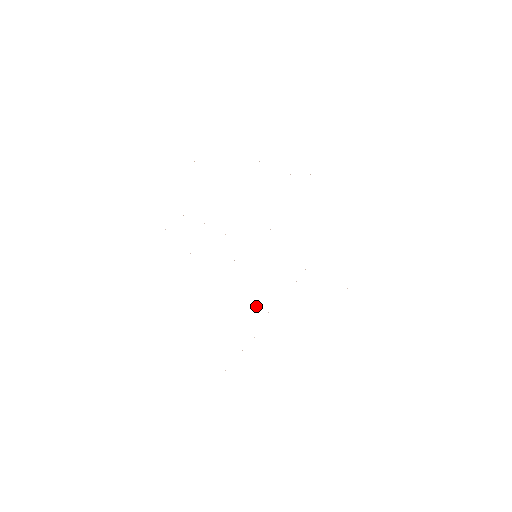
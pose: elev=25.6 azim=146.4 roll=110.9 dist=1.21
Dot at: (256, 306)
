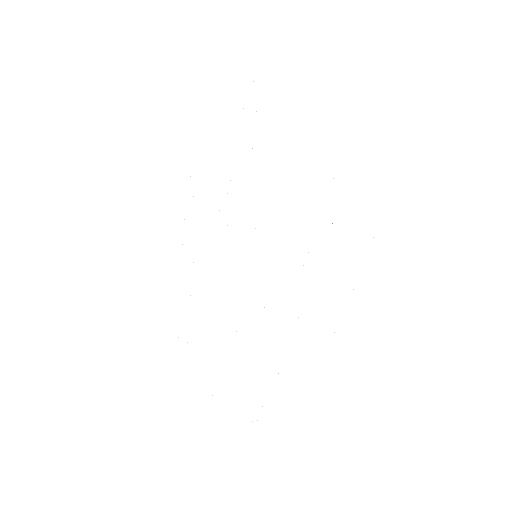
Dot at: occluded
